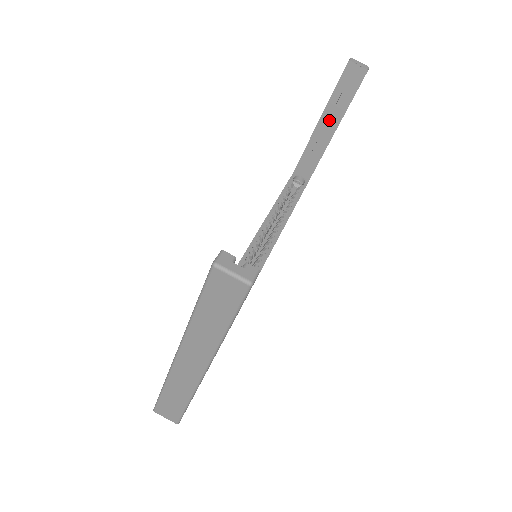
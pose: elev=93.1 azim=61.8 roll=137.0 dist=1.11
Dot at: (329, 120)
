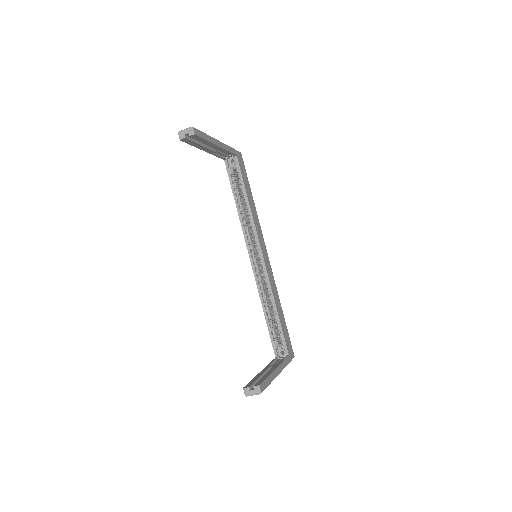
Dot at: occluded
